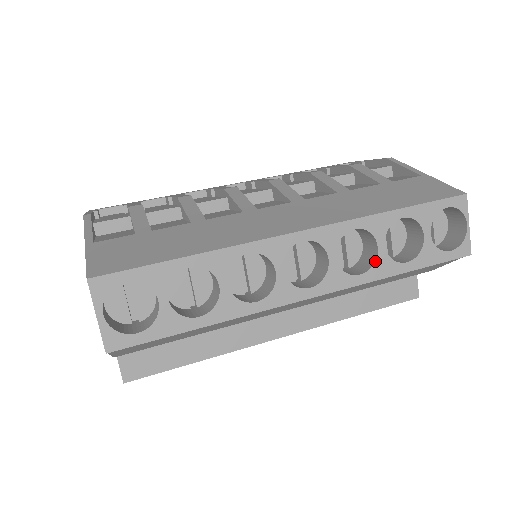
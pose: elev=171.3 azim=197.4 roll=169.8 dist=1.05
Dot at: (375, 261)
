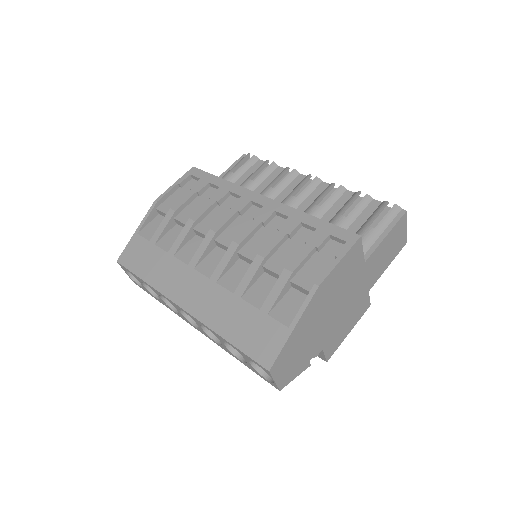
Dot at: (222, 345)
